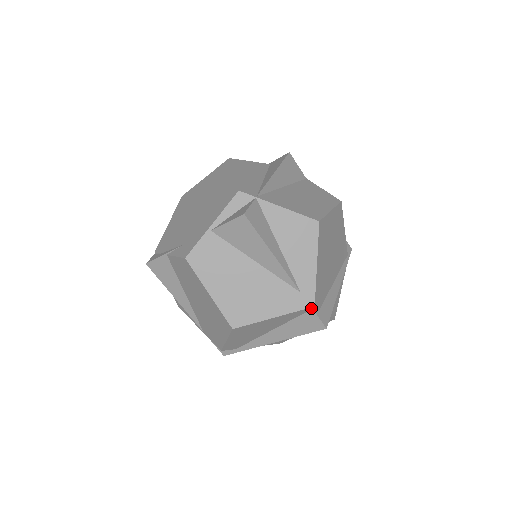
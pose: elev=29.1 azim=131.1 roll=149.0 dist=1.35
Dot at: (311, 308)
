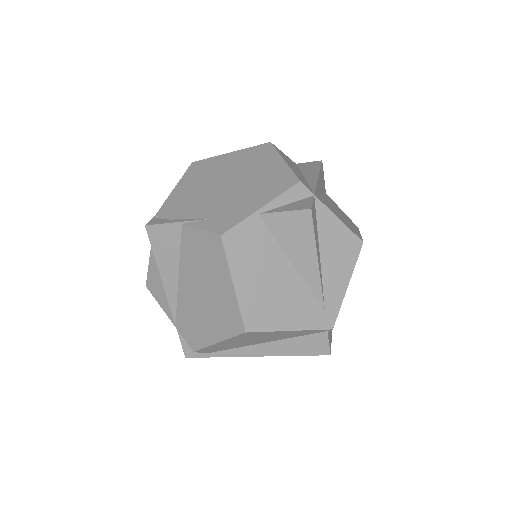
Dot at: (327, 330)
